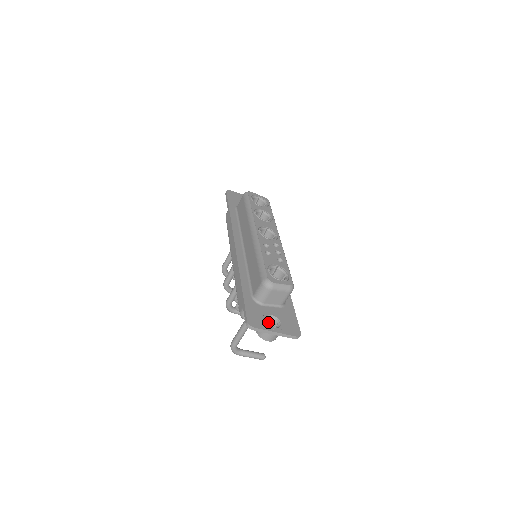
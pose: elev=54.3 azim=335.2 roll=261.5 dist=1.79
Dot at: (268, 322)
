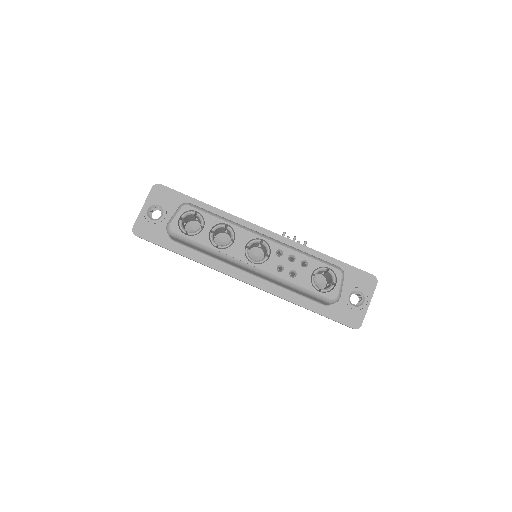
Dot at: occluded
